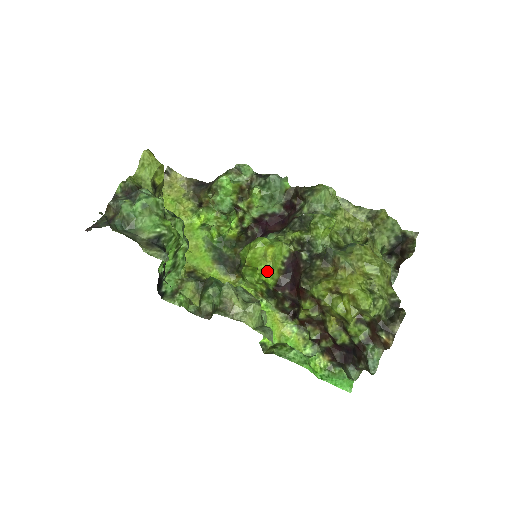
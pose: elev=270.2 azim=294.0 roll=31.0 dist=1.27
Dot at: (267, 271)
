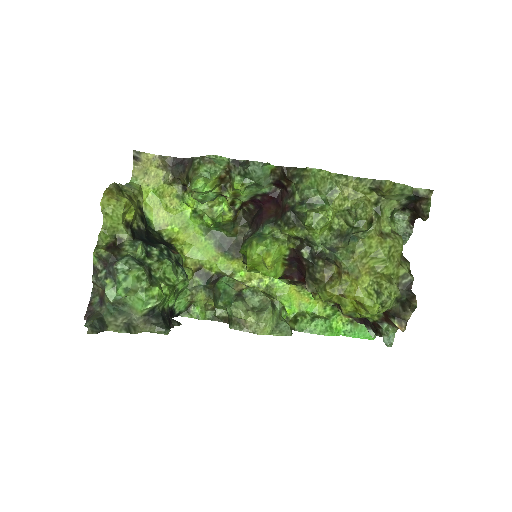
Dot at: (270, 276)
